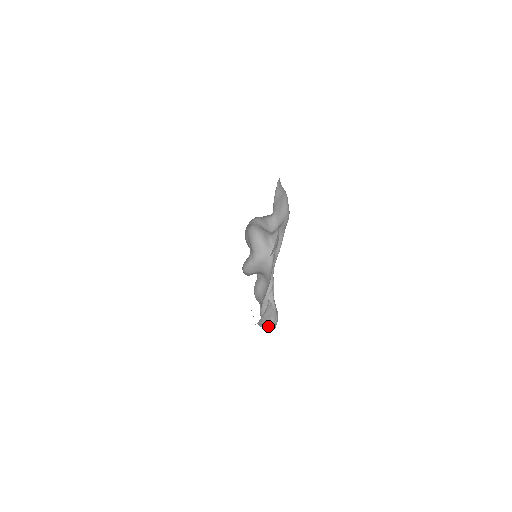
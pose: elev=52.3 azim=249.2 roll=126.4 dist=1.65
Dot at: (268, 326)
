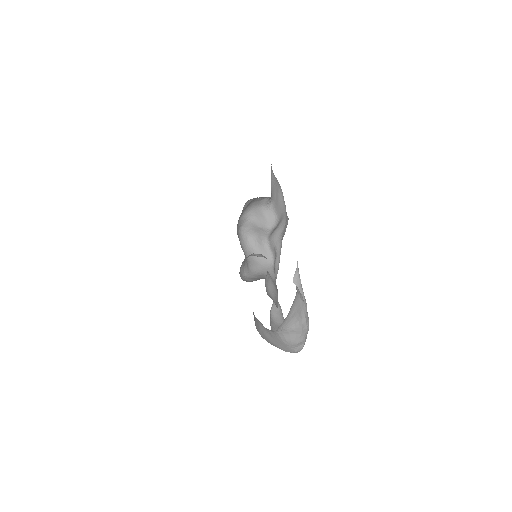
Dot at: (297, 334)
